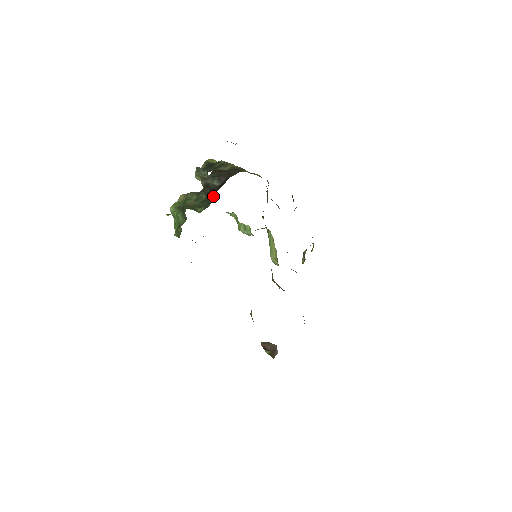
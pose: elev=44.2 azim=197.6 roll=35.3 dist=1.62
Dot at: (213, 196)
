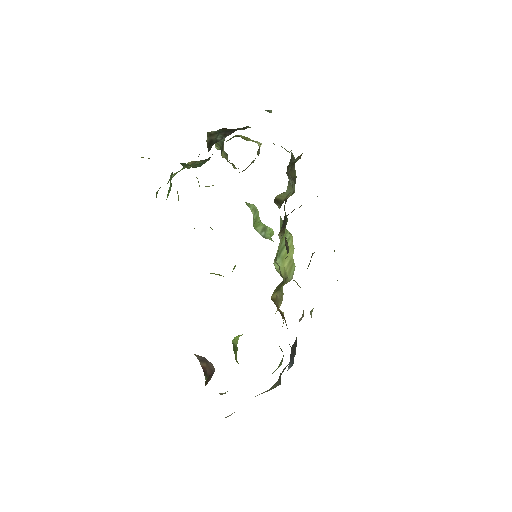
Dot at: occluded
